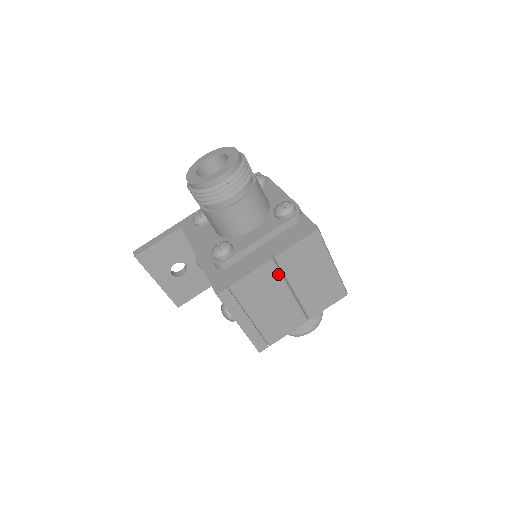
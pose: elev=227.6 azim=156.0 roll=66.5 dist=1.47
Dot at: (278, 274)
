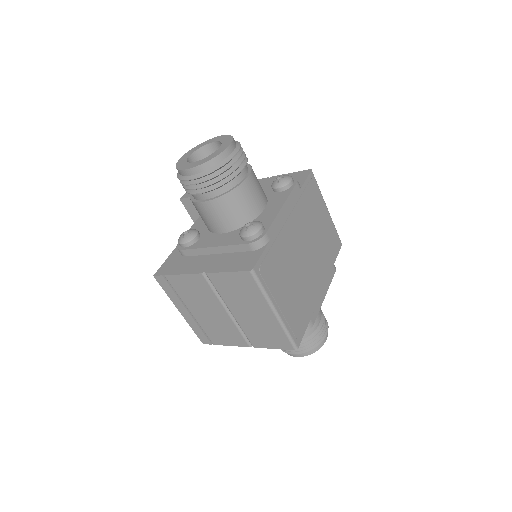
Dot at: (211, 290)
